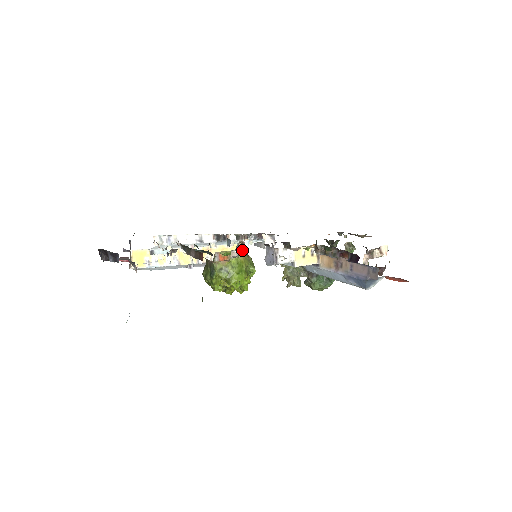
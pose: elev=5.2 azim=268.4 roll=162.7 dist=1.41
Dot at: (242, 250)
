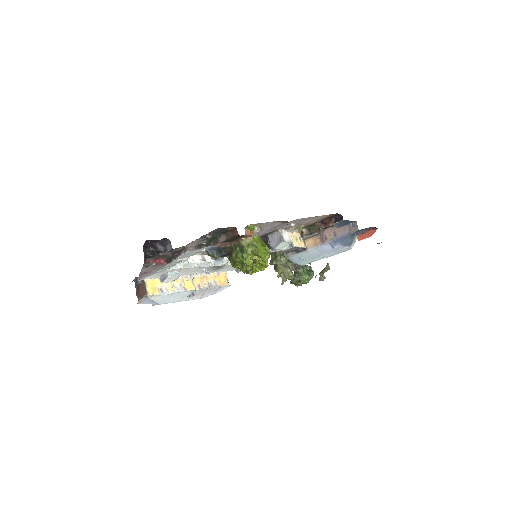
Dot at: (259, 230)
